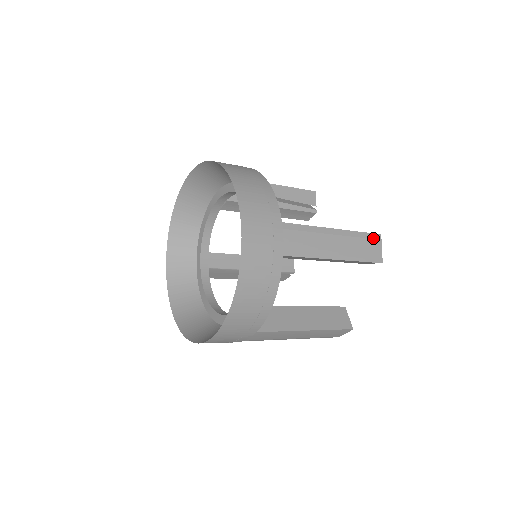
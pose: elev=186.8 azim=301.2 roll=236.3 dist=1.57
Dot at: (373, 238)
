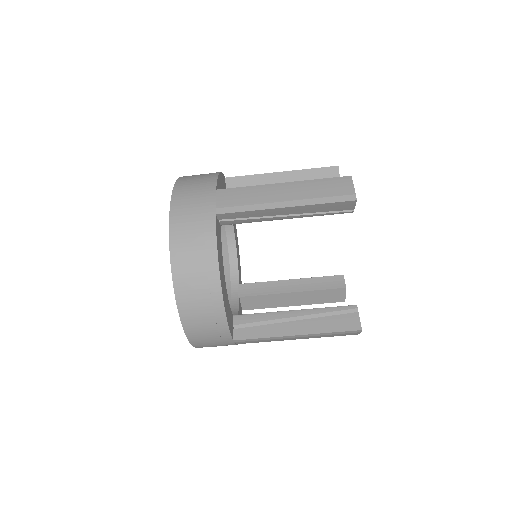
Dot at: occluded
